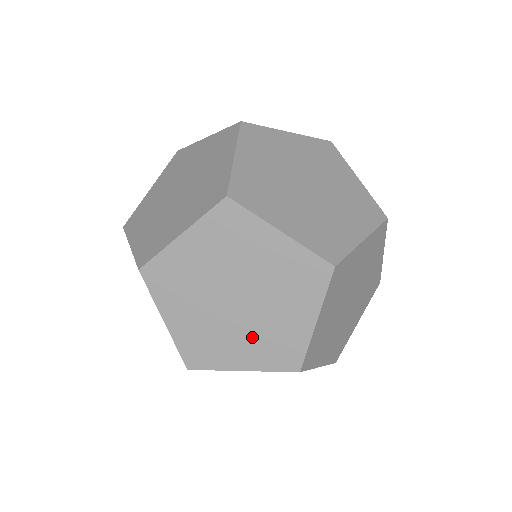
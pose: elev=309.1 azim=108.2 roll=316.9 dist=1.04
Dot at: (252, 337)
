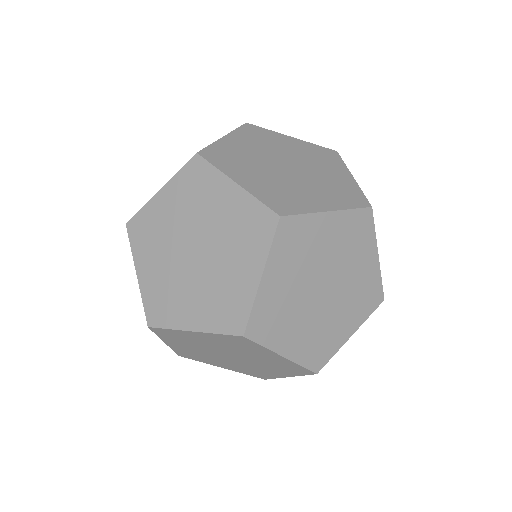
Dot at: (346, 306)
